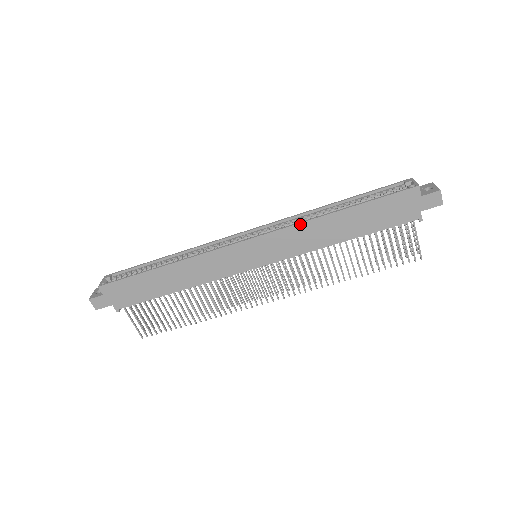
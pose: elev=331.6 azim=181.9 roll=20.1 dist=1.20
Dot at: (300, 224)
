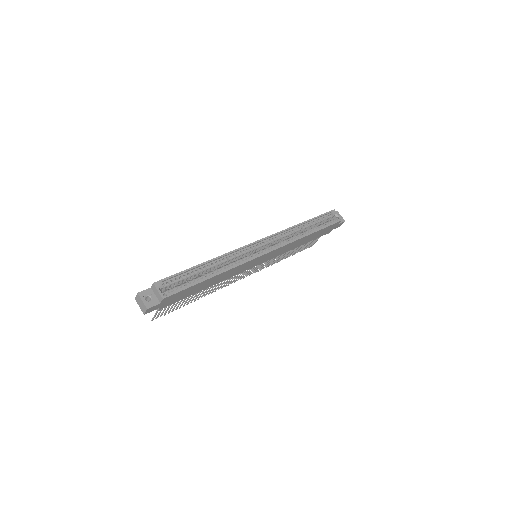
Dot at: (295, 241)
